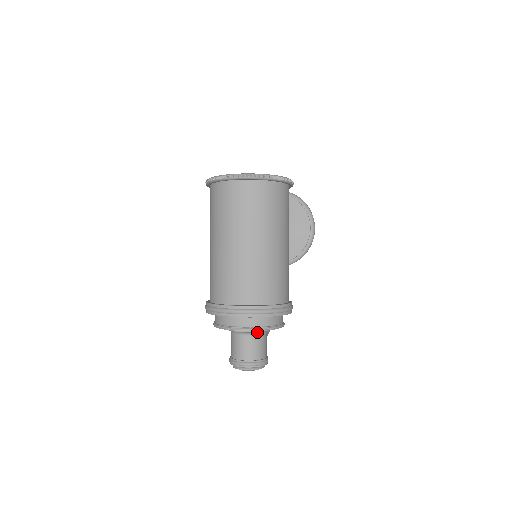
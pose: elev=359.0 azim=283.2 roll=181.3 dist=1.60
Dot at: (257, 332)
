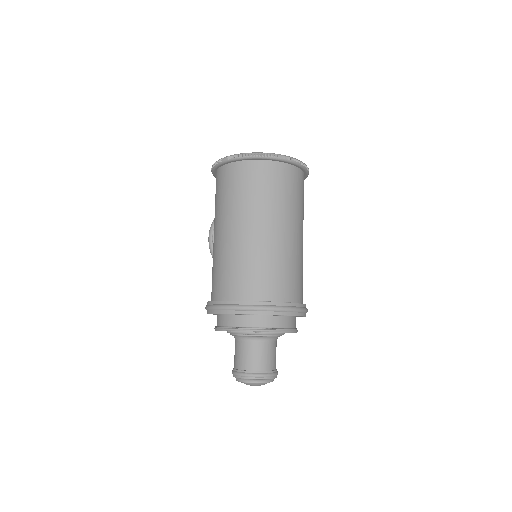
Dot at: (272, 337)
